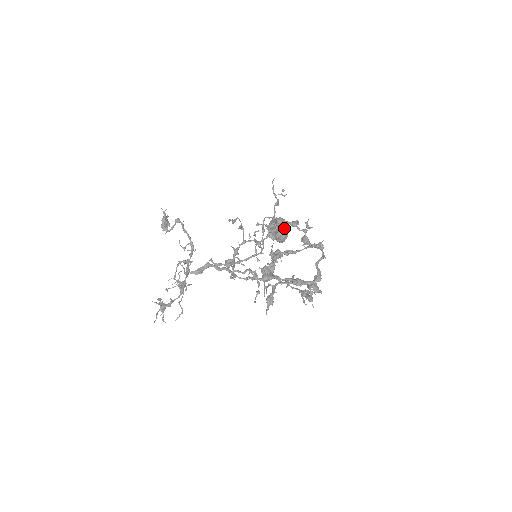
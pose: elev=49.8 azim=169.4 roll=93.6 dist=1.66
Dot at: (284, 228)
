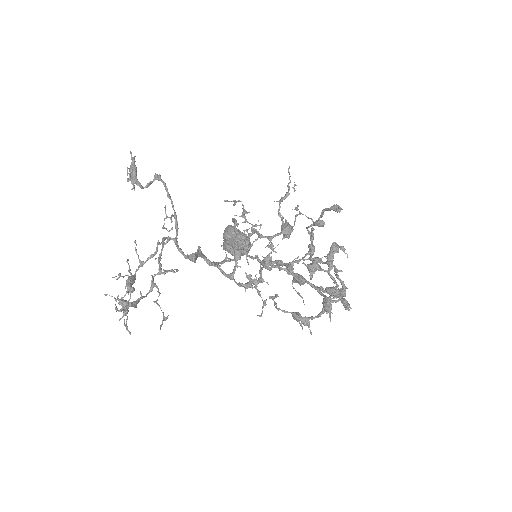
Dot at: occluded
